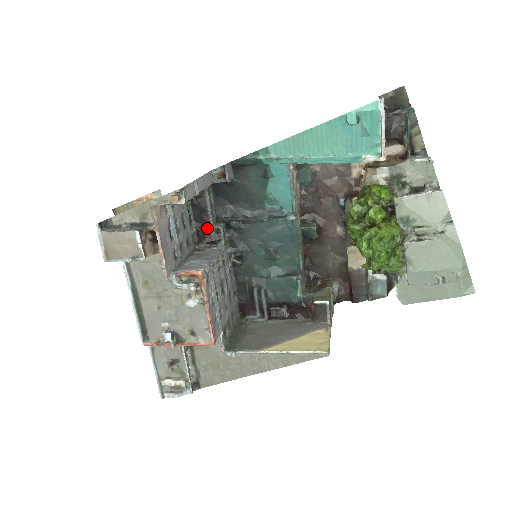
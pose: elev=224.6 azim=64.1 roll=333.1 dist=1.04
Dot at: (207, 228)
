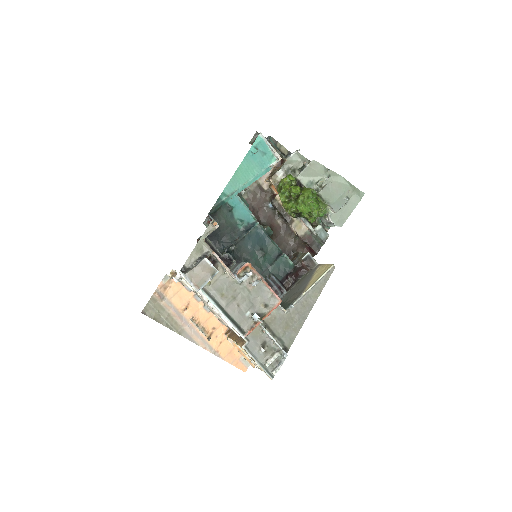
Dot at: occluded
